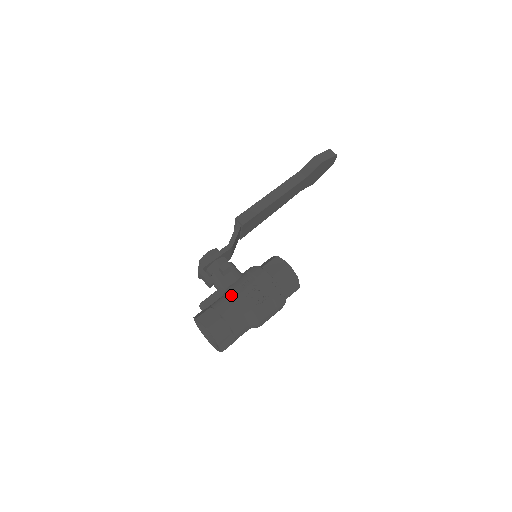
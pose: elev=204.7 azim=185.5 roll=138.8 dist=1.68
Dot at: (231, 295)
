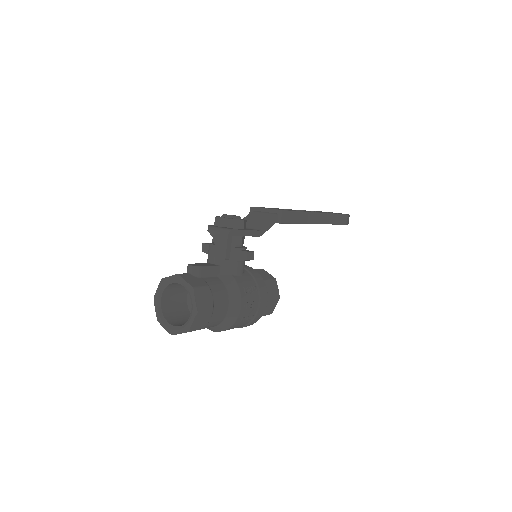
Dot at: (232, 290)
